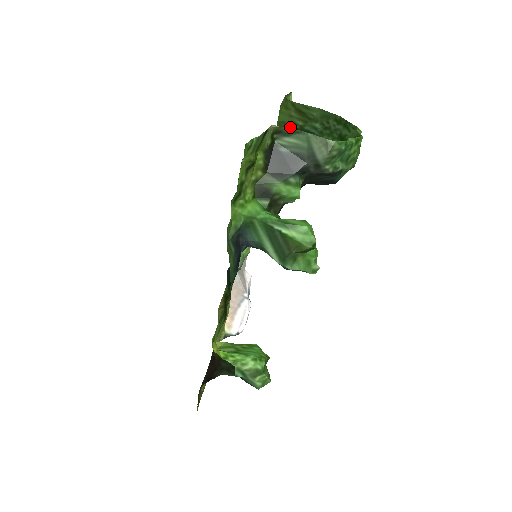
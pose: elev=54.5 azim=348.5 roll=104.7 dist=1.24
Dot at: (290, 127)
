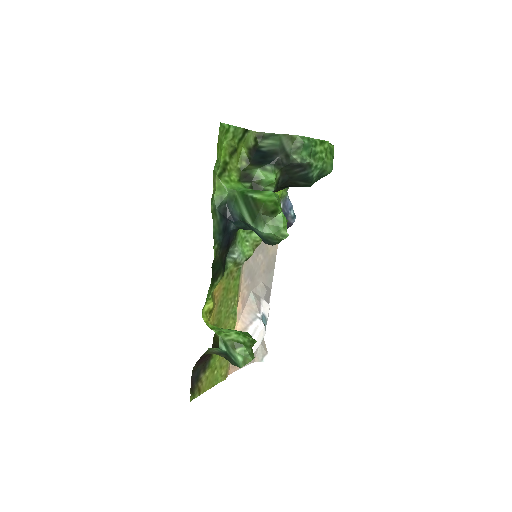
Dot at: occluded
